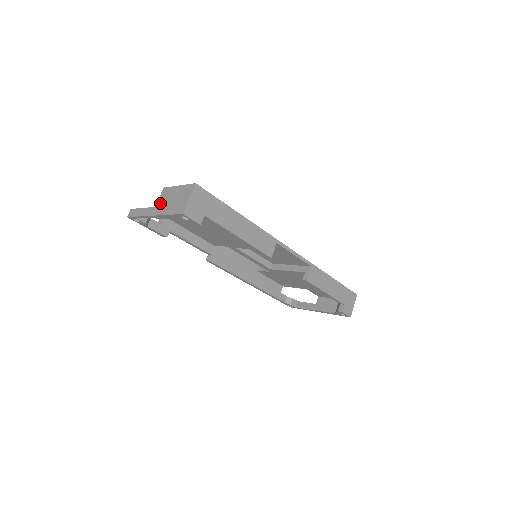
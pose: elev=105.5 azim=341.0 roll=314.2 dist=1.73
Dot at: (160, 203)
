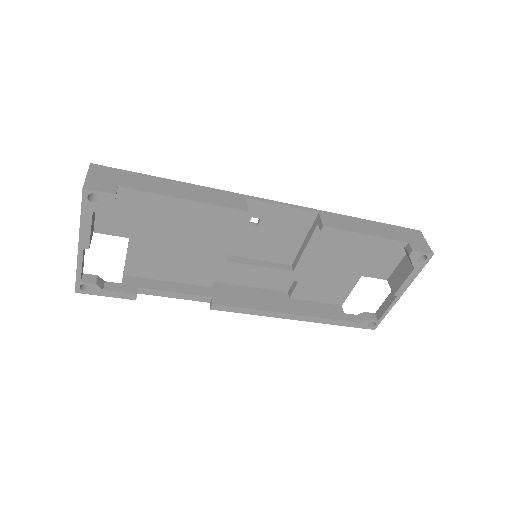
Dot at: occluded
